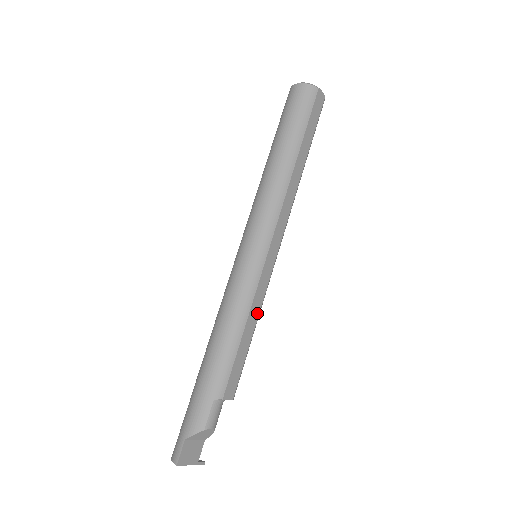
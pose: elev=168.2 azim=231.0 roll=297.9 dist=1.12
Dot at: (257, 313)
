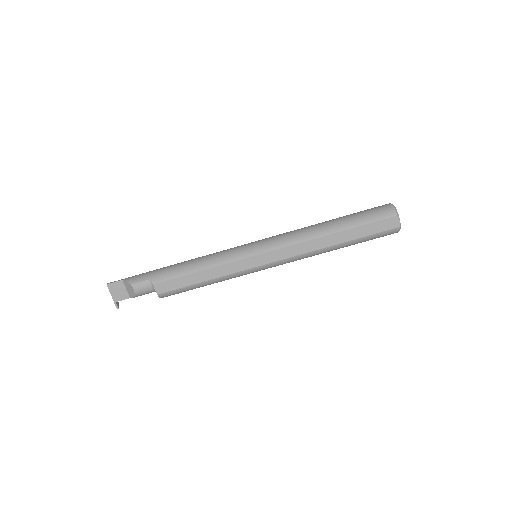
Dot at: (217, 275)
